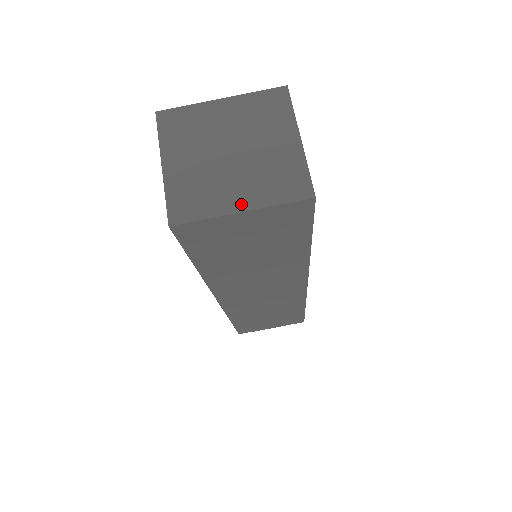
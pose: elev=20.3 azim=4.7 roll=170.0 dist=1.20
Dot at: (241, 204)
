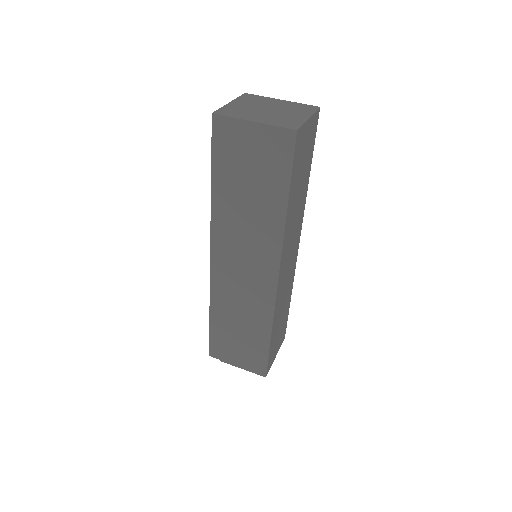
Dot at: (256, 120)
